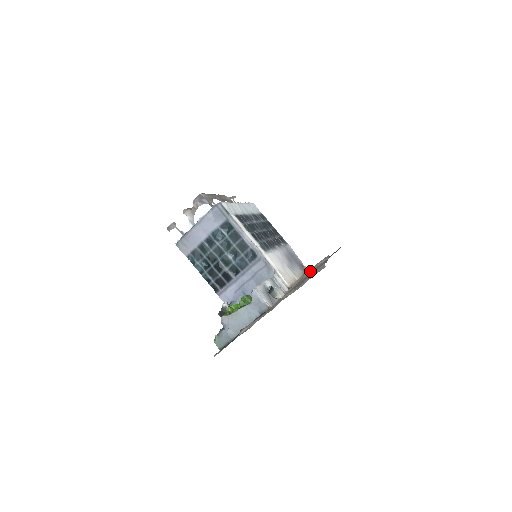
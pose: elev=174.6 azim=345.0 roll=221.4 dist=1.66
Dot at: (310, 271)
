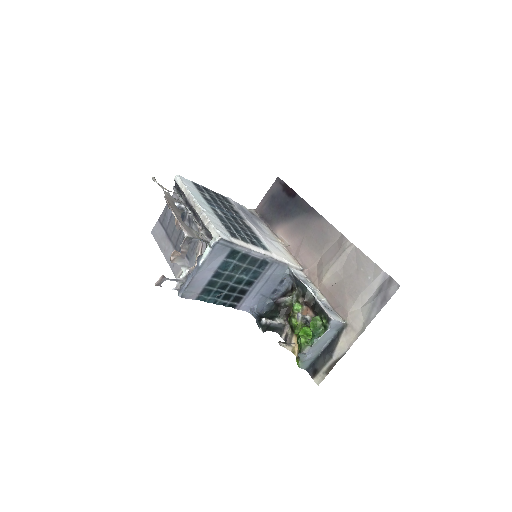
Dot at: (341, 263)
